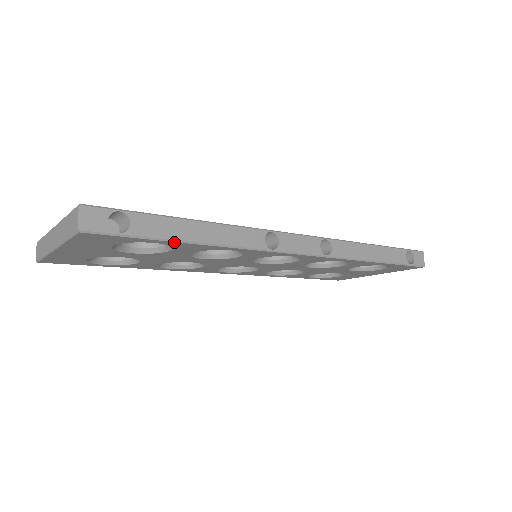
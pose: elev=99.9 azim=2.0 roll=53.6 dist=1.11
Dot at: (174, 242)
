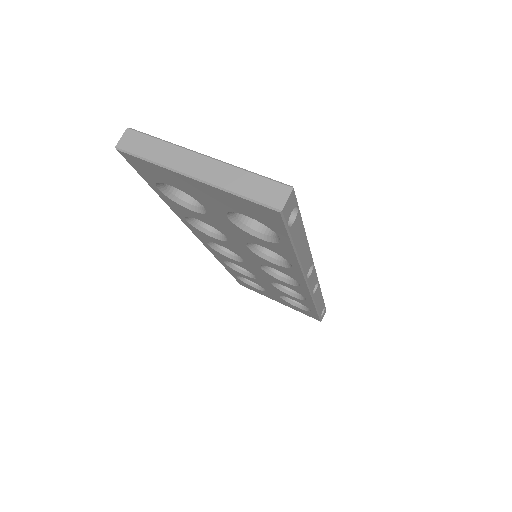
Dot at: (292, 247)
